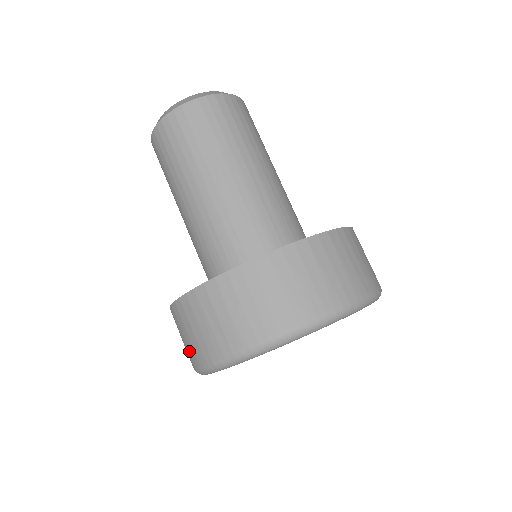
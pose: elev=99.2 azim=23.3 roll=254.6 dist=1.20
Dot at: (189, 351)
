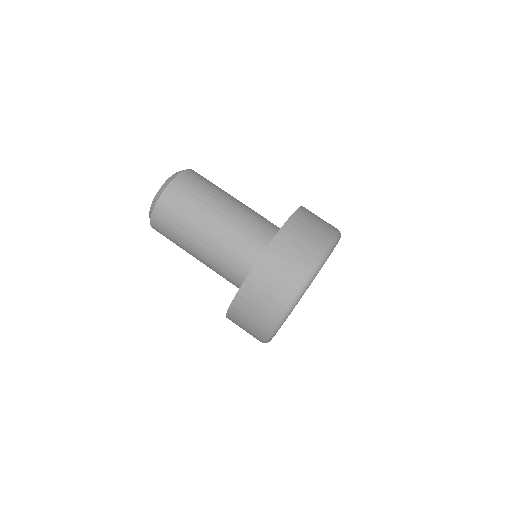
Dot at: (269, 308)
